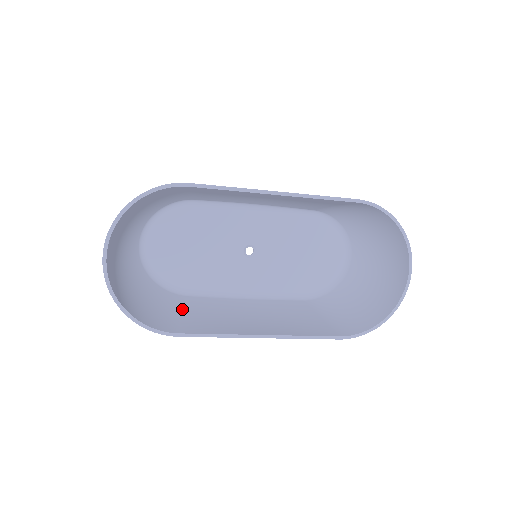
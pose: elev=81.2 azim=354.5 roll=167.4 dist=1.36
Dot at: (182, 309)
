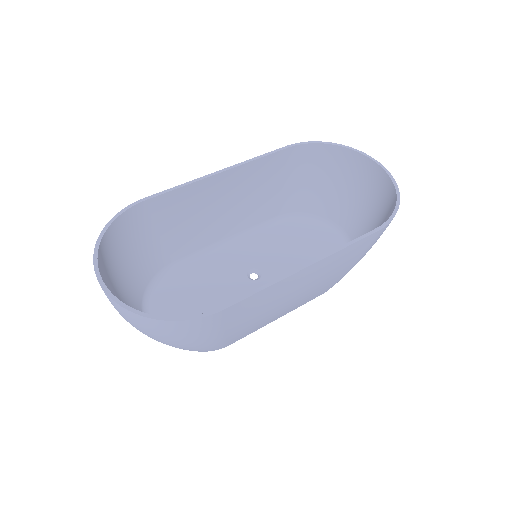
Dot at: occluded
